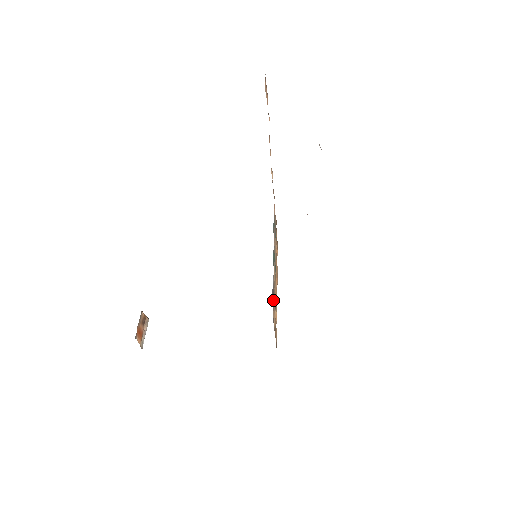
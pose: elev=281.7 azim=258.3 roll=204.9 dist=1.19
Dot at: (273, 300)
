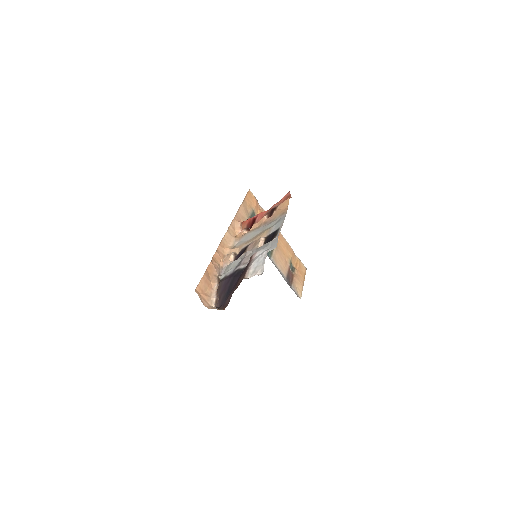
Dot at: (293, 290)
